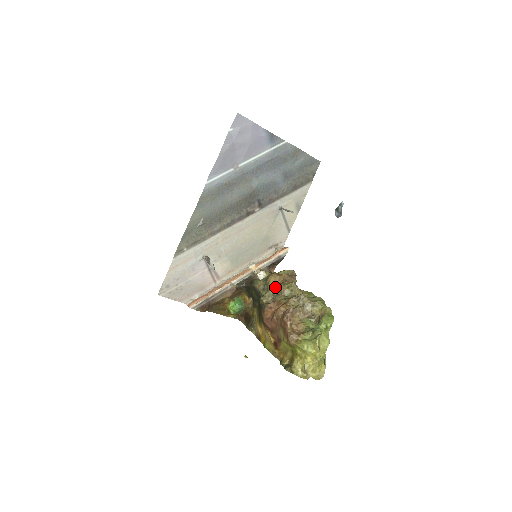
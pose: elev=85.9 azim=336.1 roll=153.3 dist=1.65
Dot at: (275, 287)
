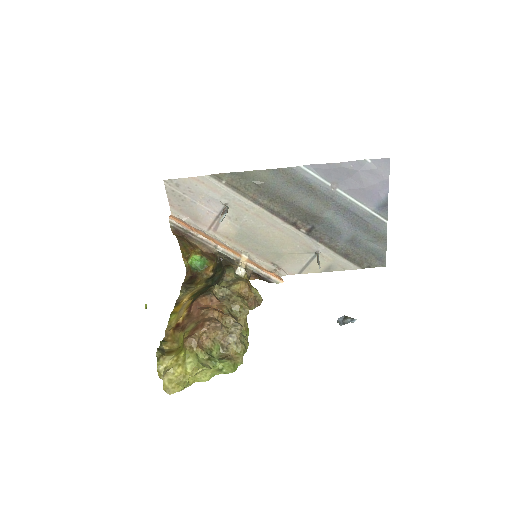
Dot at: (235, 293)
